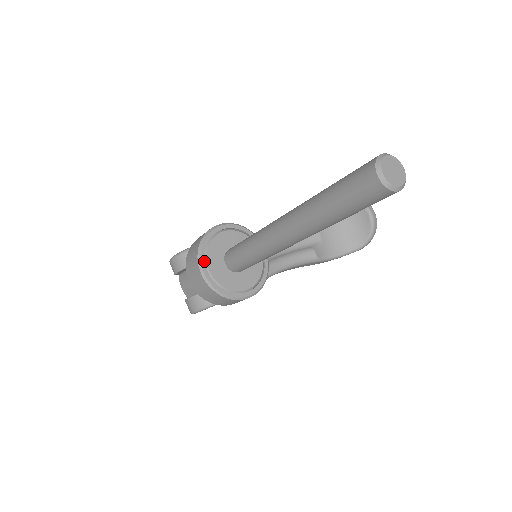
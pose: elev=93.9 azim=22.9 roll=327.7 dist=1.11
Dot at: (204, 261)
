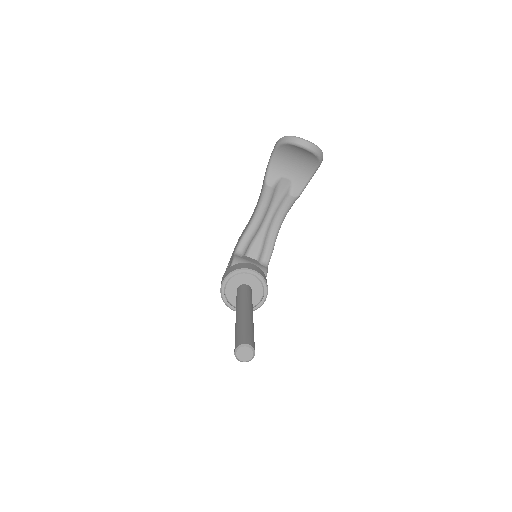
Dot at: (231, 306)
